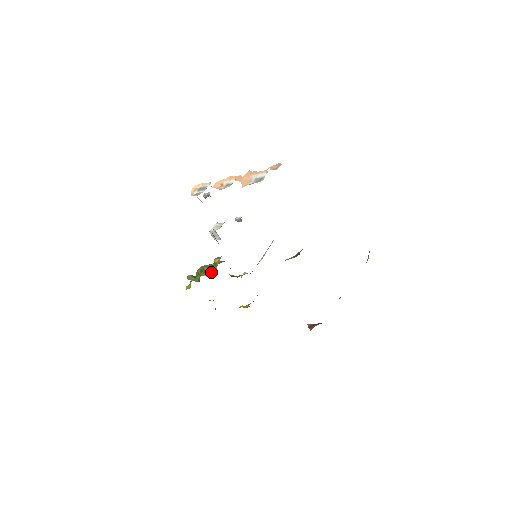
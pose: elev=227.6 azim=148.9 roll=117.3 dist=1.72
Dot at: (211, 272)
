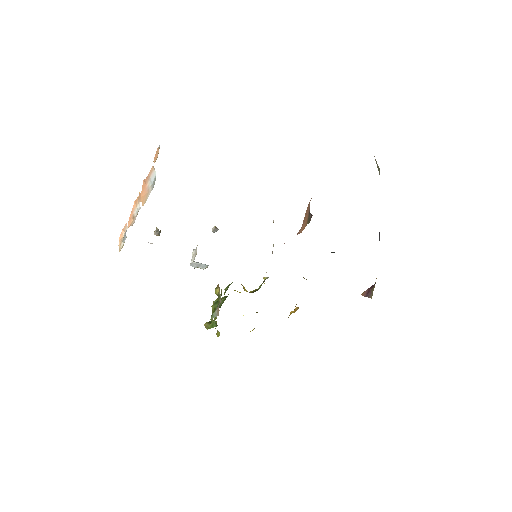
Dot at: (217, 309)
